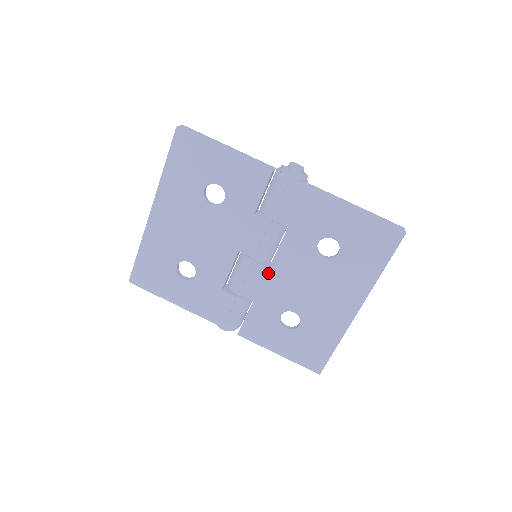
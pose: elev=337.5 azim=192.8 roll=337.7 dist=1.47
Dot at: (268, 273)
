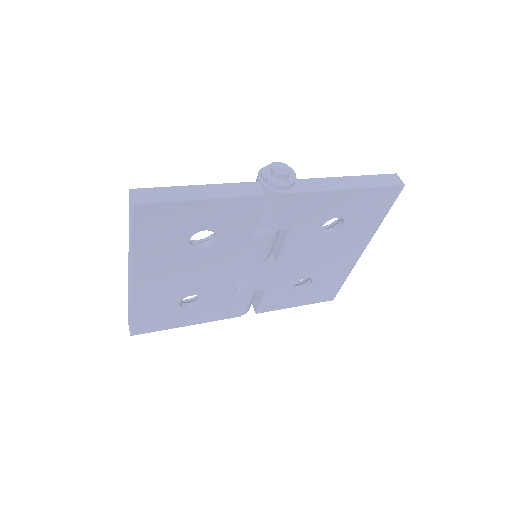
Dot at: (276, 267)
